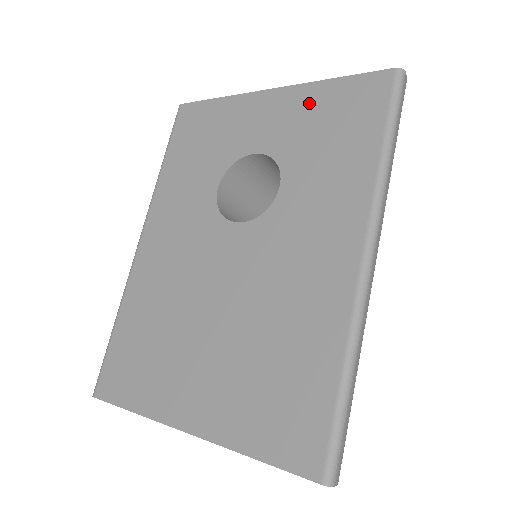
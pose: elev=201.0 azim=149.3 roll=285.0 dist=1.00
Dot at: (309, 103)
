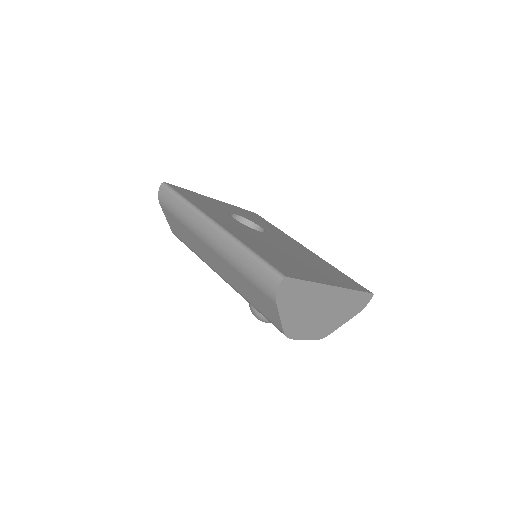
Dot at: (238, 209)
